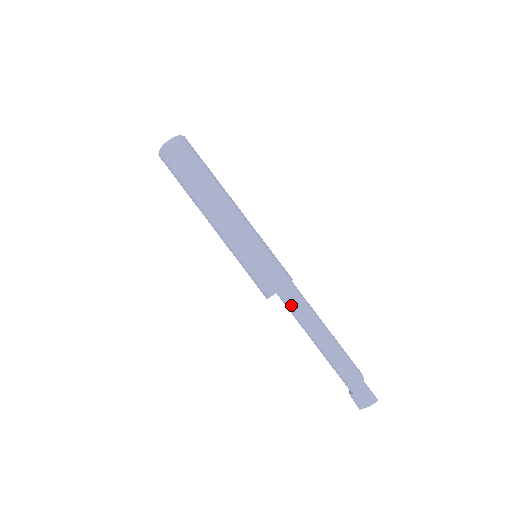
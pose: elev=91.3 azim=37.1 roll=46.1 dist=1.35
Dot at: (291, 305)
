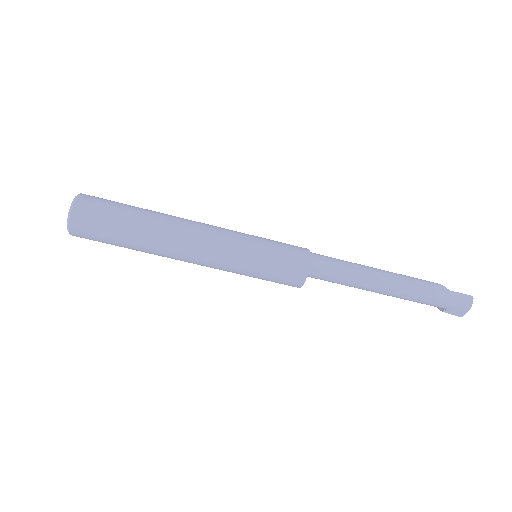
Dot at: (329, 277)
